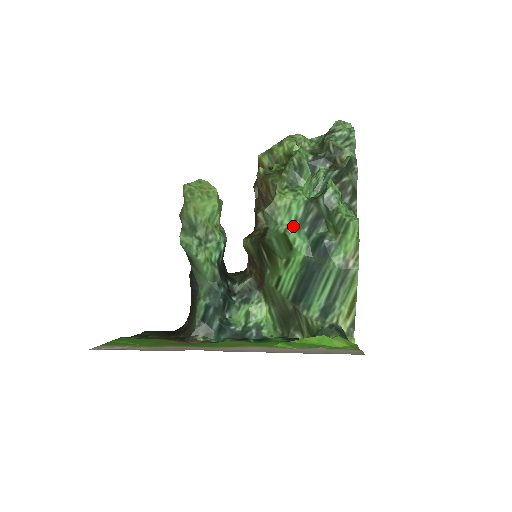
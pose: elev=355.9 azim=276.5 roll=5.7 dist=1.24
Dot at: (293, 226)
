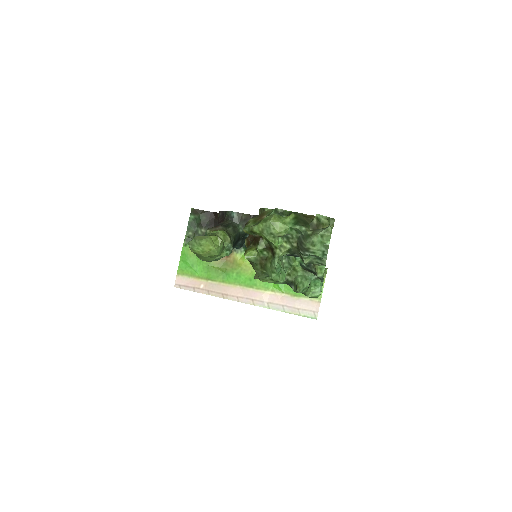
Dot at: occluded
